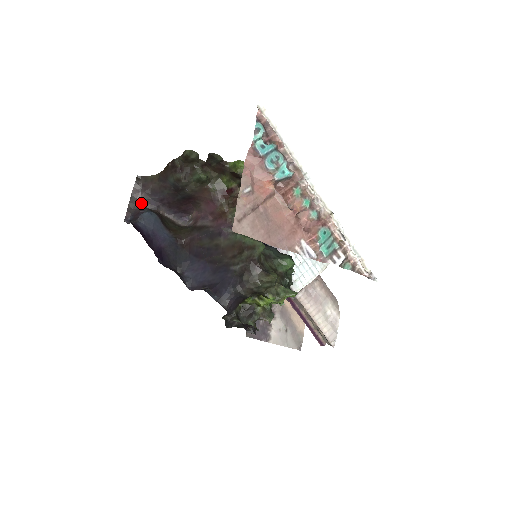
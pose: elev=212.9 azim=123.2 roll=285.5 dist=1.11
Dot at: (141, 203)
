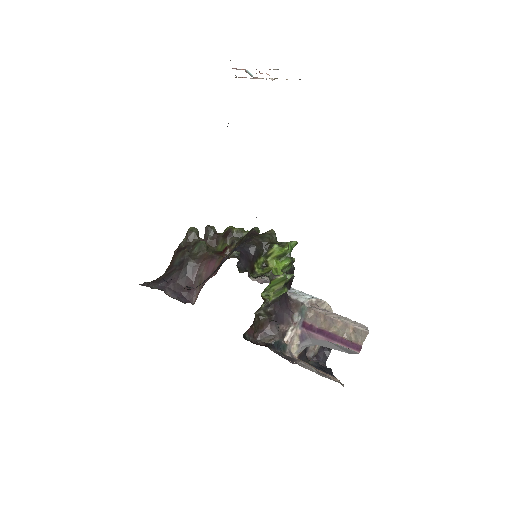
Dot at: (150, 287)
